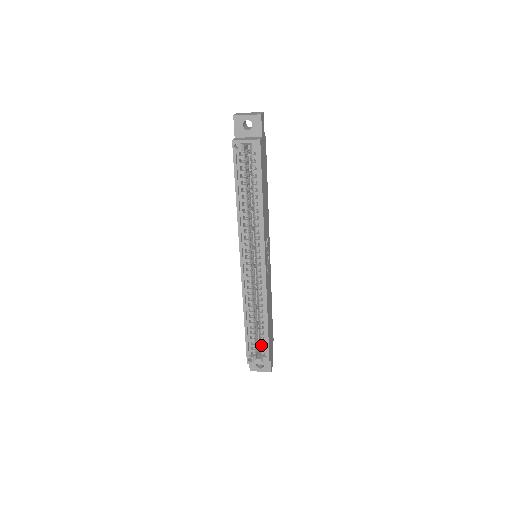
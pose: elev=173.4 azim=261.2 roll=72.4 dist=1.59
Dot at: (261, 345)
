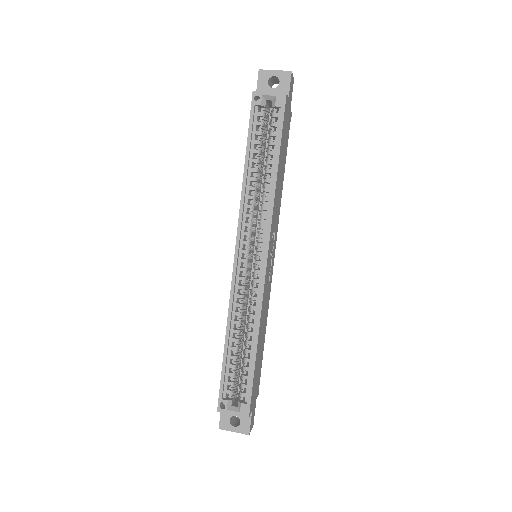
Dot at: (242, 384)
